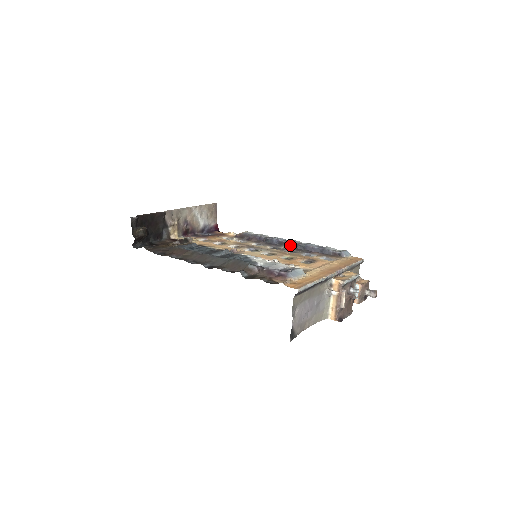
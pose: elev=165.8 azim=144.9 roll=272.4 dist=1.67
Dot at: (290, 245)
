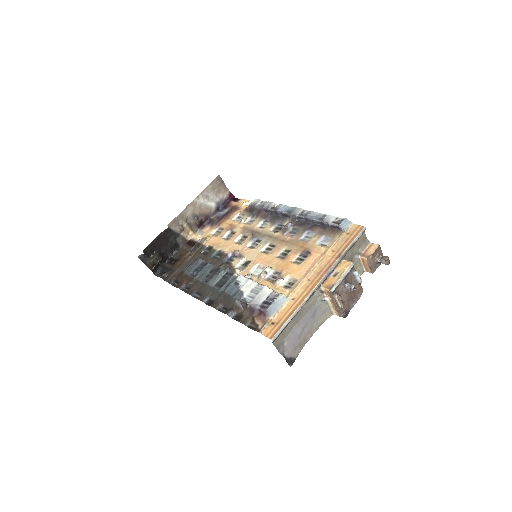
Dot at: (293, 218)
